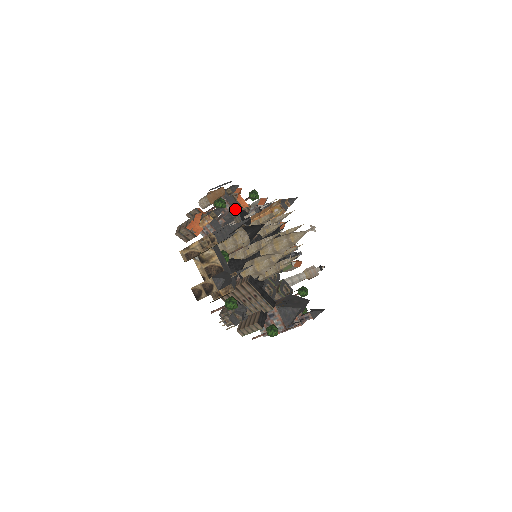
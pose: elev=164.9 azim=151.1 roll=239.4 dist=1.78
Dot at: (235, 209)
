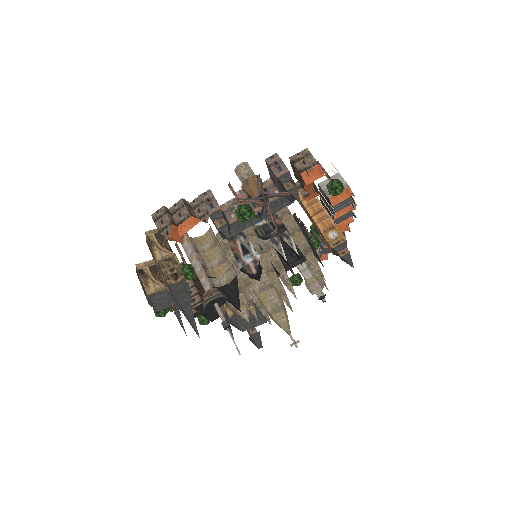
Dot at: (283, 198)
